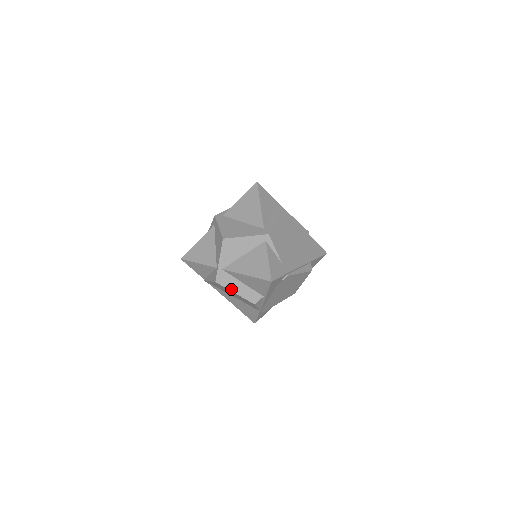
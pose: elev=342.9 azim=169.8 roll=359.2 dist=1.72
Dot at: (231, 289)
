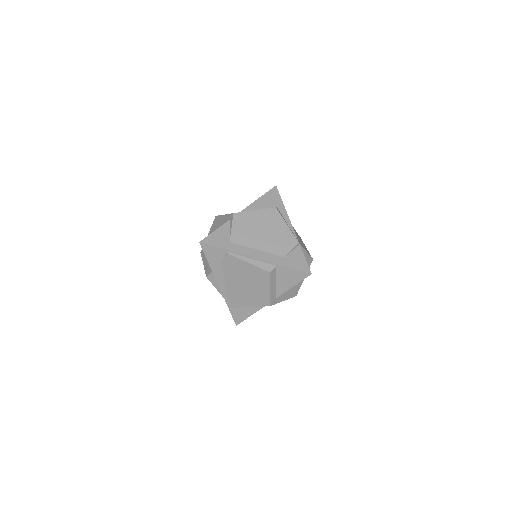
Dot at: (203, 260)
